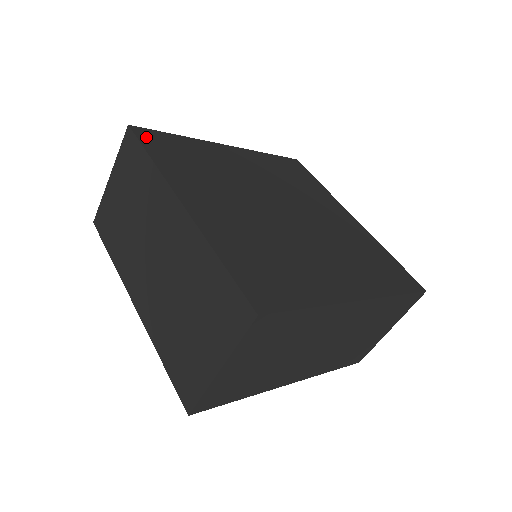
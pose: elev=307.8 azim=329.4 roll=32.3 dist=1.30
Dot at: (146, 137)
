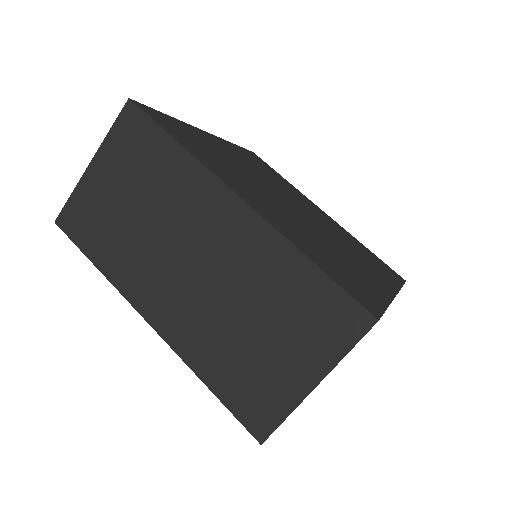
Dot at: (153, 116)
